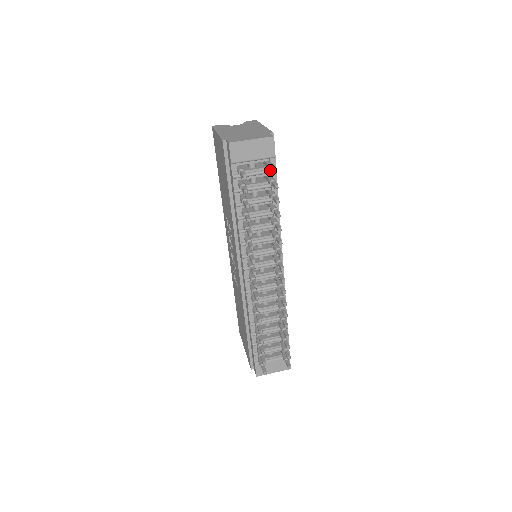
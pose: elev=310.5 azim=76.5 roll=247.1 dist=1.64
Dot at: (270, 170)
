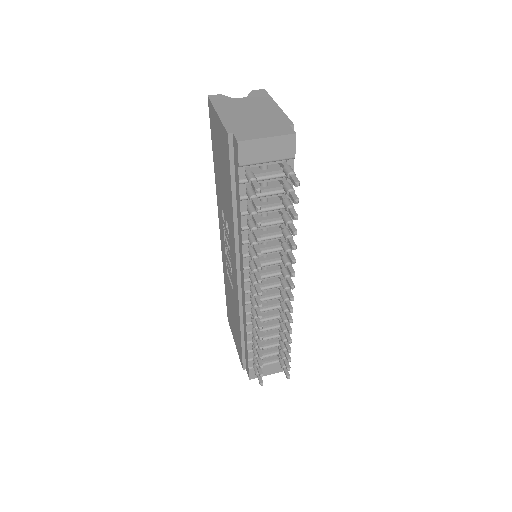
Dot at: (289, 178)
